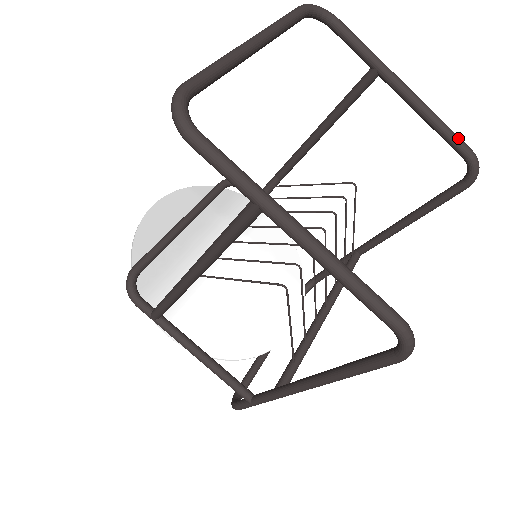
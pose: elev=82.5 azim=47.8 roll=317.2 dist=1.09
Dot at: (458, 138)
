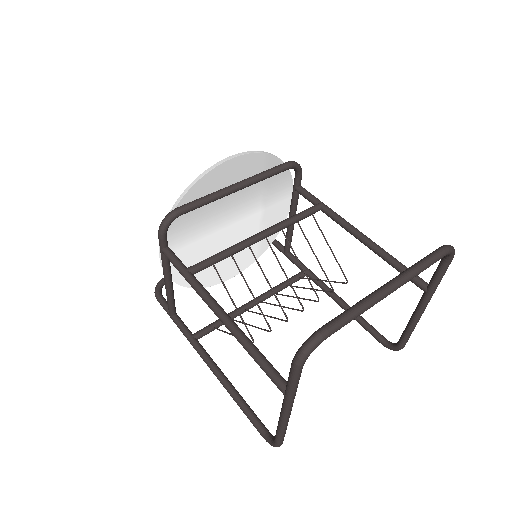
Dot at: occluded
